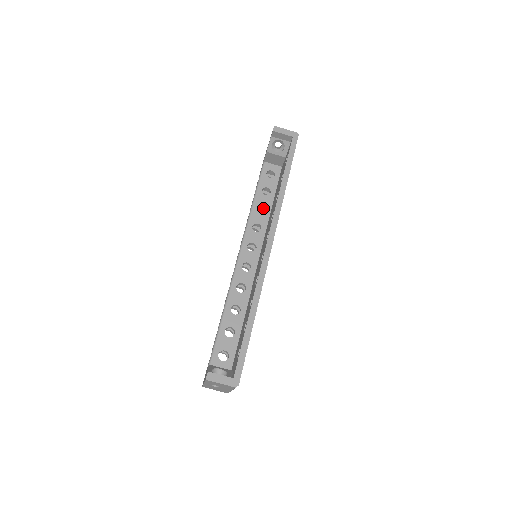
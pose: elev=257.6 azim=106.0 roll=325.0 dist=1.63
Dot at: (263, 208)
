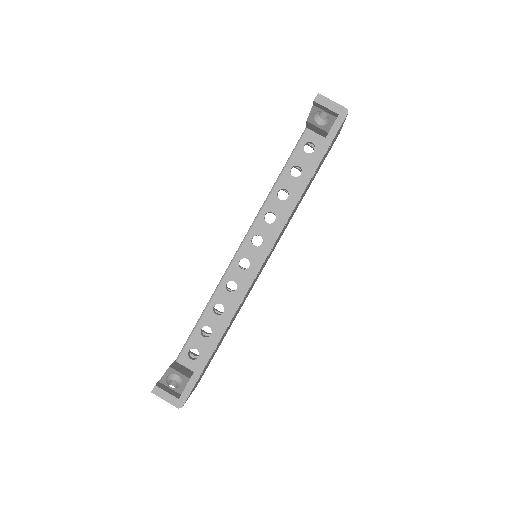
Dot at: occluded
